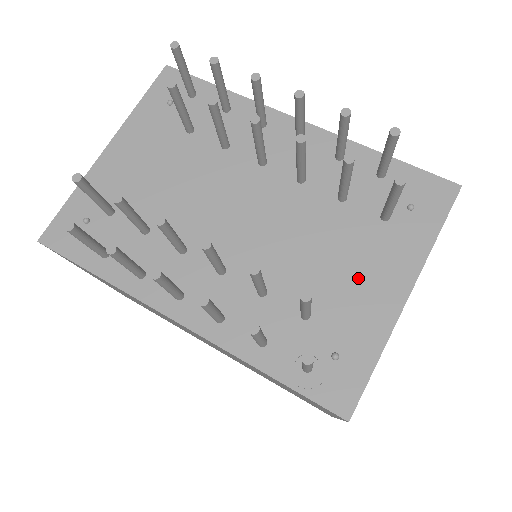
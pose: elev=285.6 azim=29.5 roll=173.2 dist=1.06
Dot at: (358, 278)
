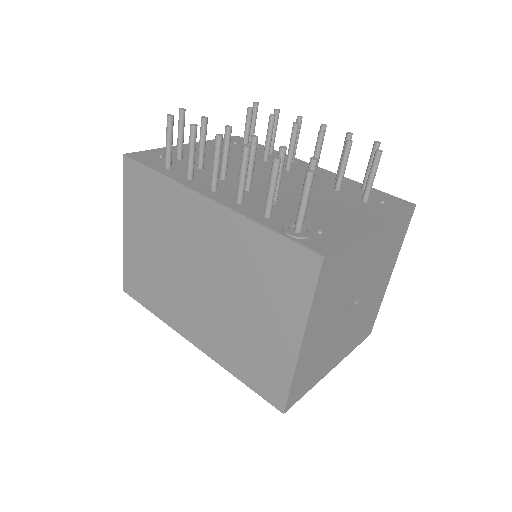
Dot at: (342, 213)
